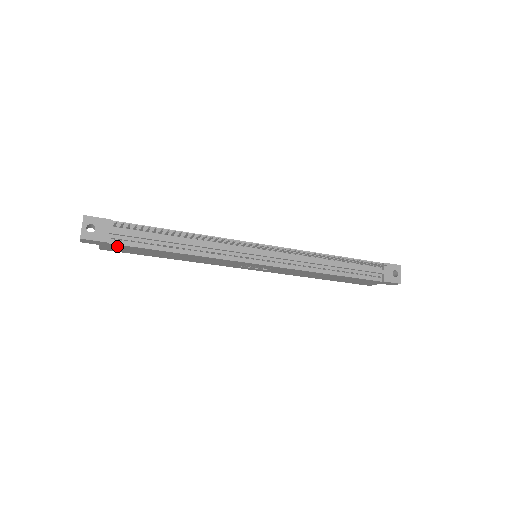
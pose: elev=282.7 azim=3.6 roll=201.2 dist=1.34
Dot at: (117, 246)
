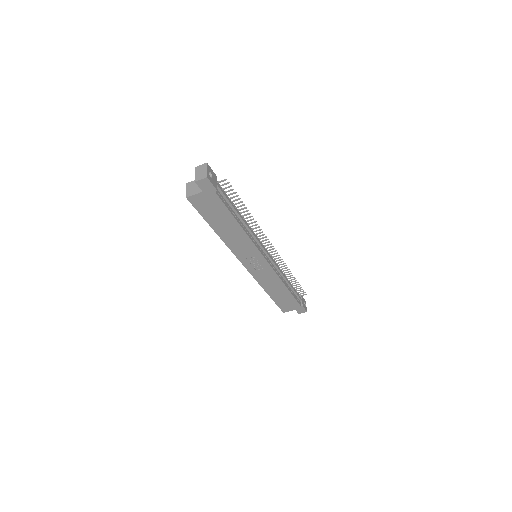
Dot at: (212, 199)
